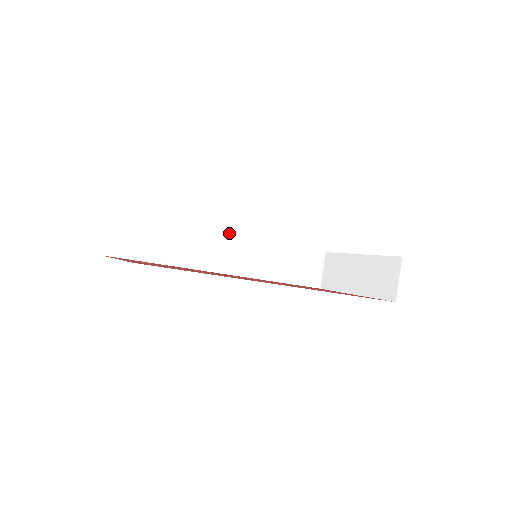
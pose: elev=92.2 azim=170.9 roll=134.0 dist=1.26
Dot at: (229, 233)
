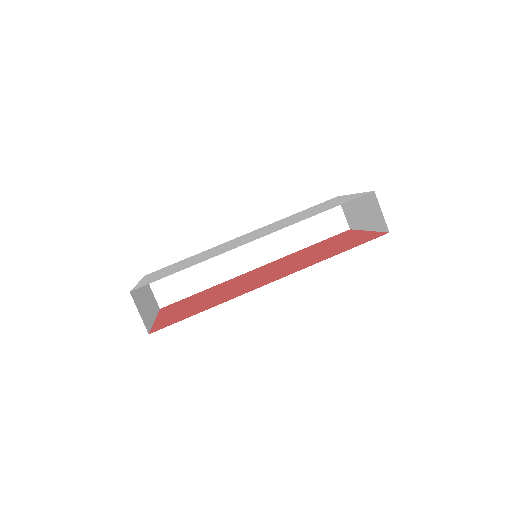
Dot at: occluded
